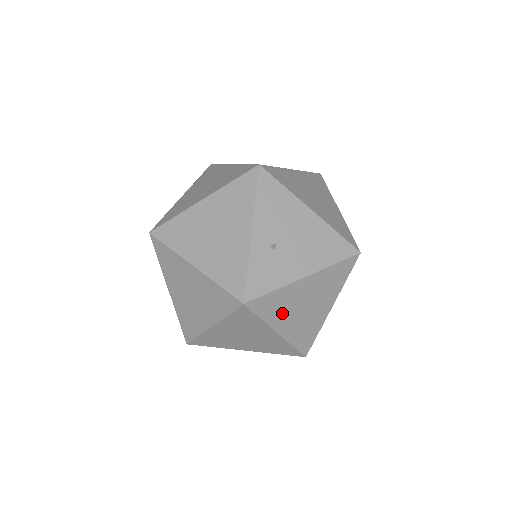
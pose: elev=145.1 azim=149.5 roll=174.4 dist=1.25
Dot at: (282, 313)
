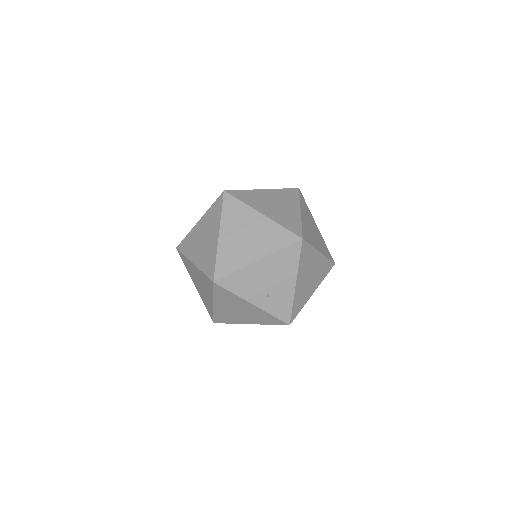
Dot at: (305, 294)
